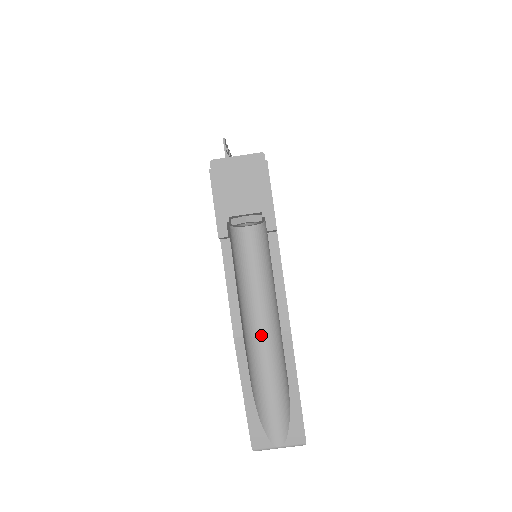
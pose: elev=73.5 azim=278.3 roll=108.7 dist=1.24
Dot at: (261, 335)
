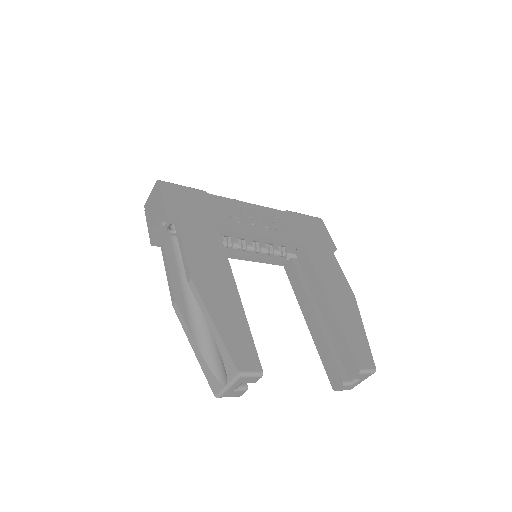
Dot at: occluded
